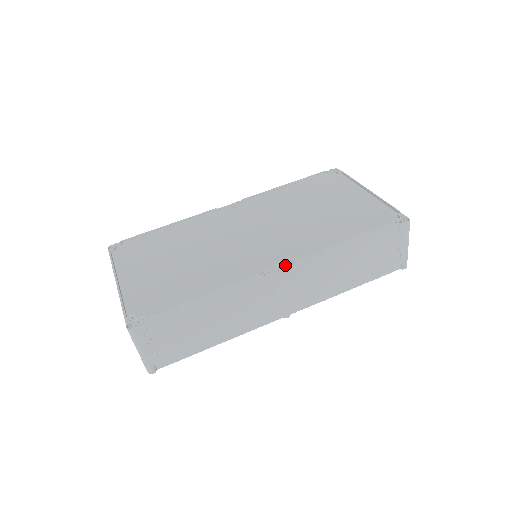
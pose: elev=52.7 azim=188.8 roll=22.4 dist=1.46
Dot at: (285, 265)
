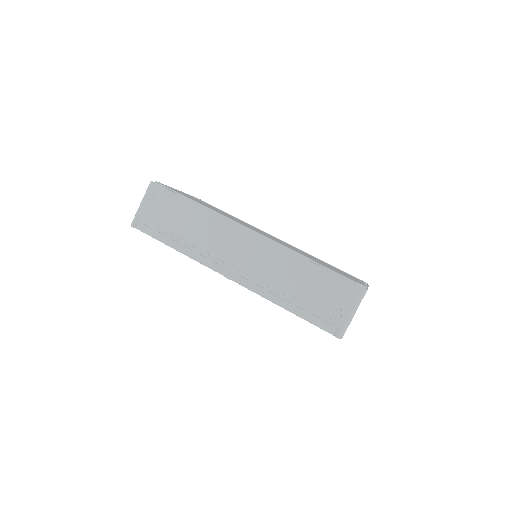
Dot at: (258, 234)
